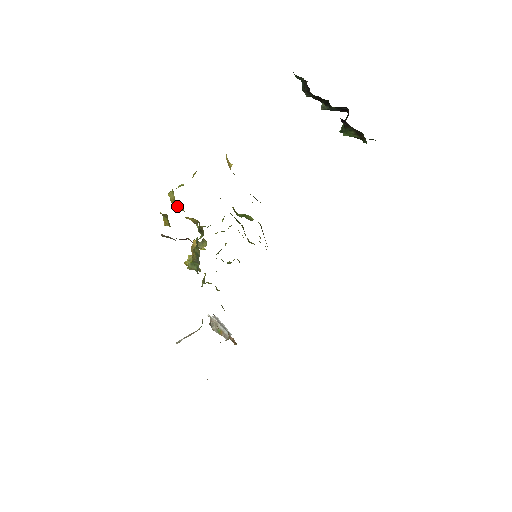
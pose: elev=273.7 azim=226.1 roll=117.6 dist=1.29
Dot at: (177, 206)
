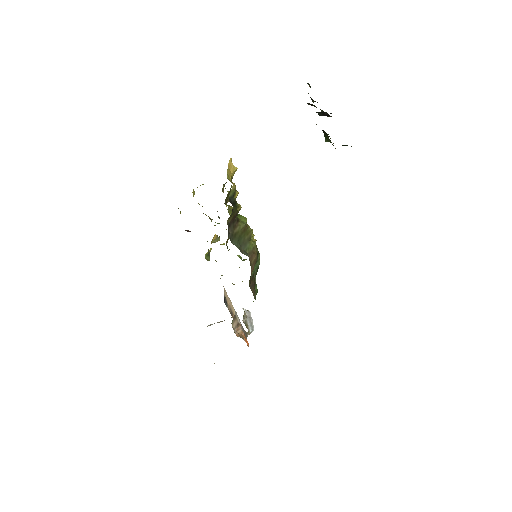
Dot at: occluded
